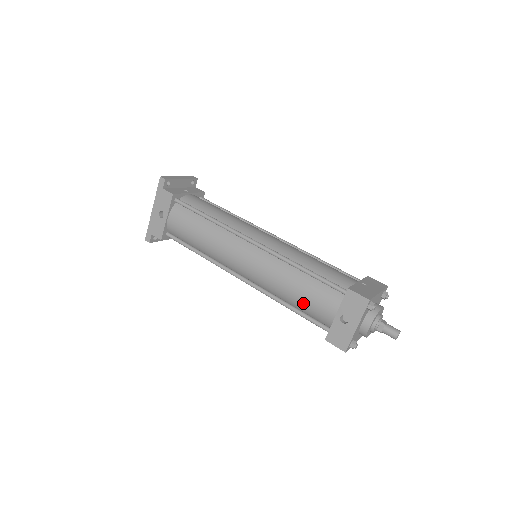
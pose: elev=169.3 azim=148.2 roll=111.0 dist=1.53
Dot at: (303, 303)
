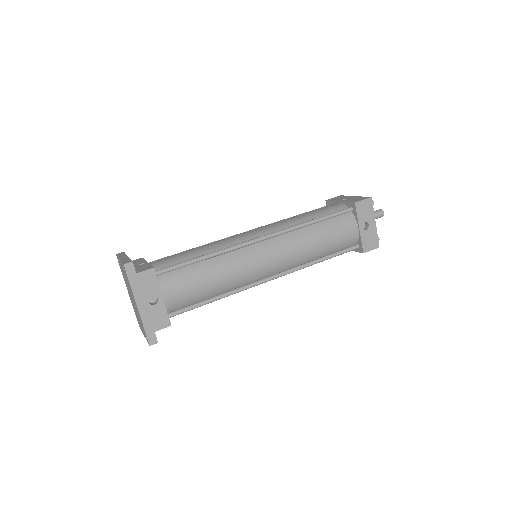
Dot at: (333, 245)
